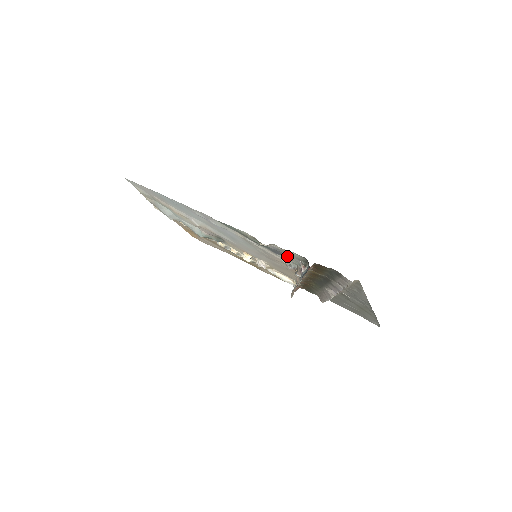
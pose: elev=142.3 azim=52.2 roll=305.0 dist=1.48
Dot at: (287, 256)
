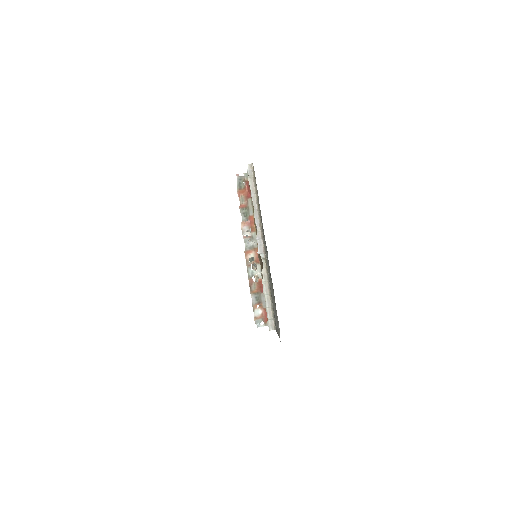
Dot at: occluded
